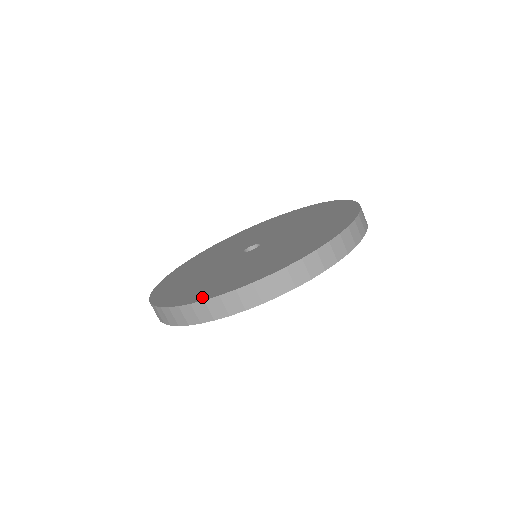
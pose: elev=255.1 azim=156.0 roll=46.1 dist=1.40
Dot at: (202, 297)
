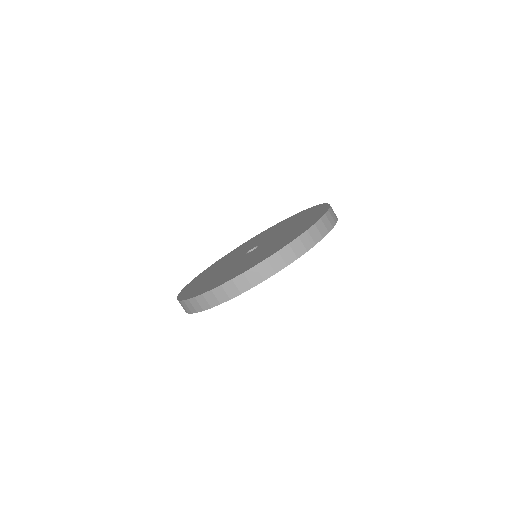
Dot at: (210, 288)
